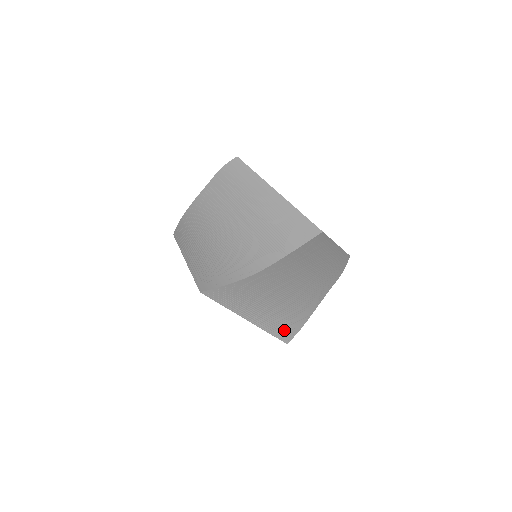
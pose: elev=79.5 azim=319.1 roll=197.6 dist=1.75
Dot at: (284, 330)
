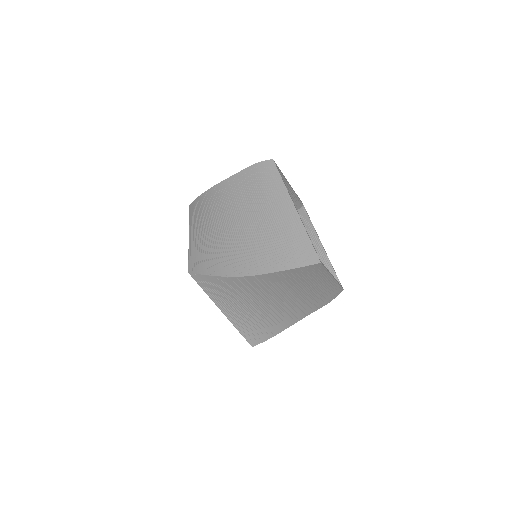
Dot at: (254, 334)
